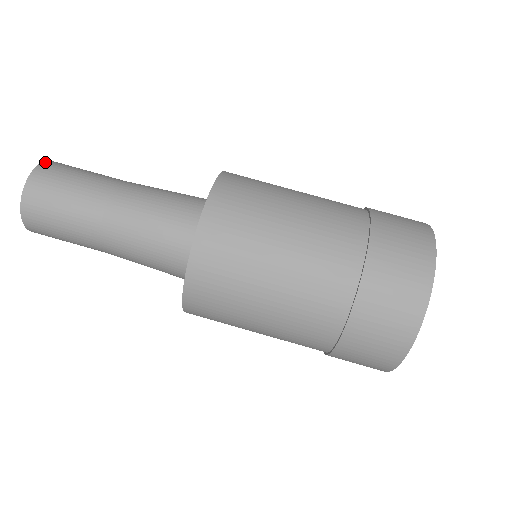
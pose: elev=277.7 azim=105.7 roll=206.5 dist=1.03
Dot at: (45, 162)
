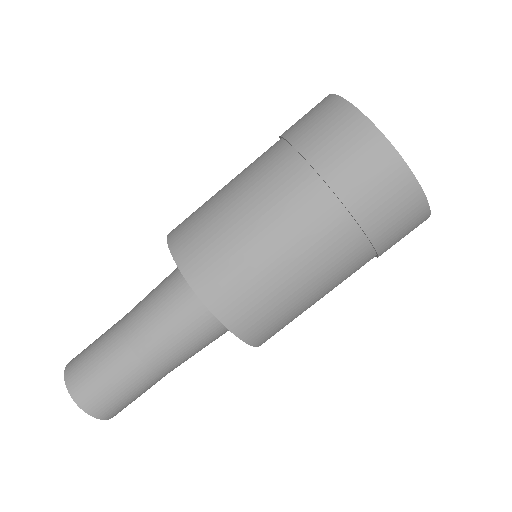
Dot at: (80, 405)
